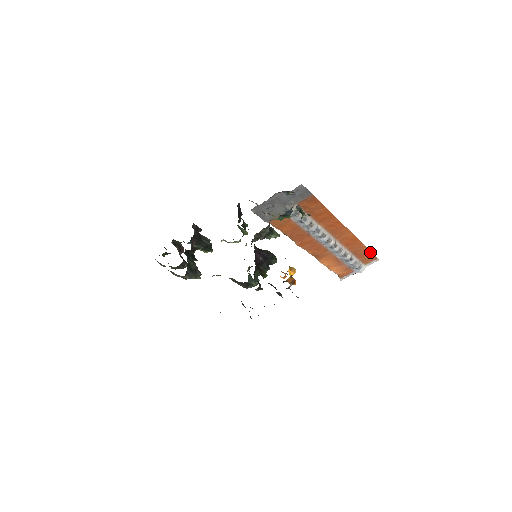
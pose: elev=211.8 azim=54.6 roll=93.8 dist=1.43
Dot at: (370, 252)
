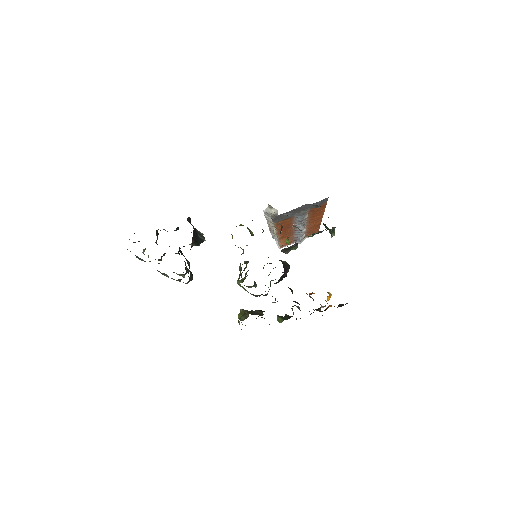
Dot at: (318, 230)
